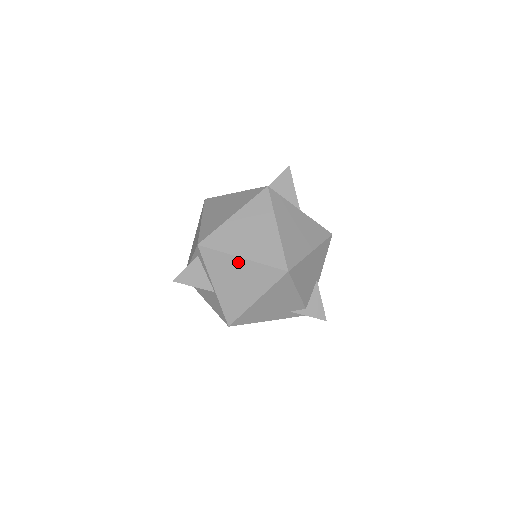
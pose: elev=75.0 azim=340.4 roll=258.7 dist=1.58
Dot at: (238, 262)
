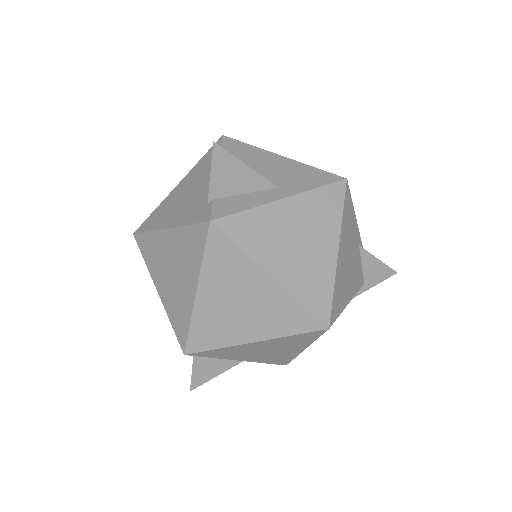
Dot at: (252, 345)
